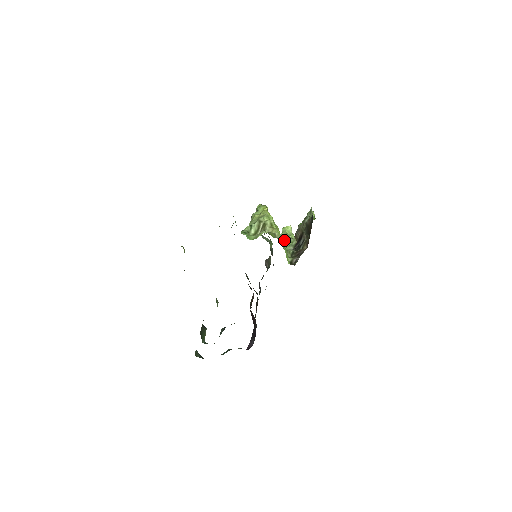
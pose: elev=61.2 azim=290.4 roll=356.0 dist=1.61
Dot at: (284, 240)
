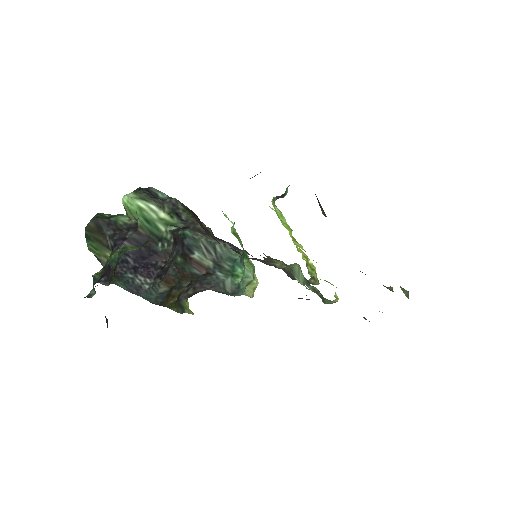
Dot at: occluded
